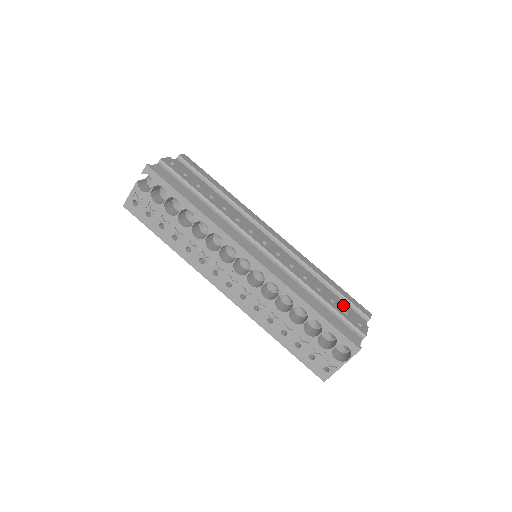
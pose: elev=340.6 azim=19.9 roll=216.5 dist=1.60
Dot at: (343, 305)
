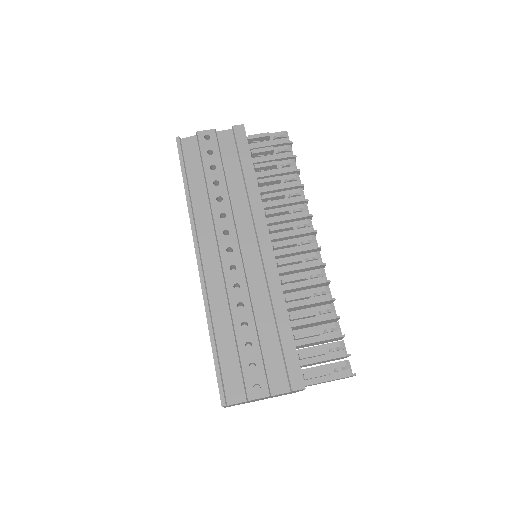
Dot at: (274, 356)
